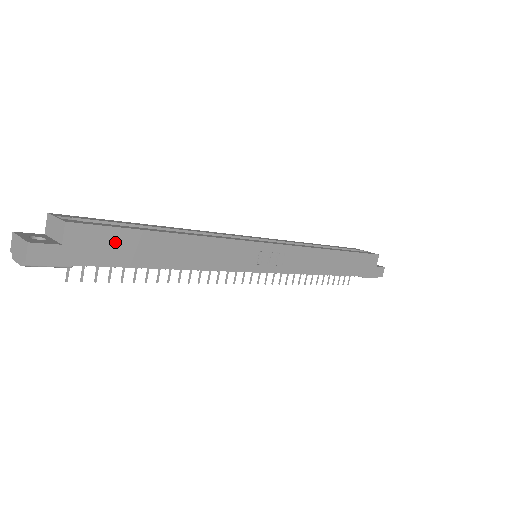
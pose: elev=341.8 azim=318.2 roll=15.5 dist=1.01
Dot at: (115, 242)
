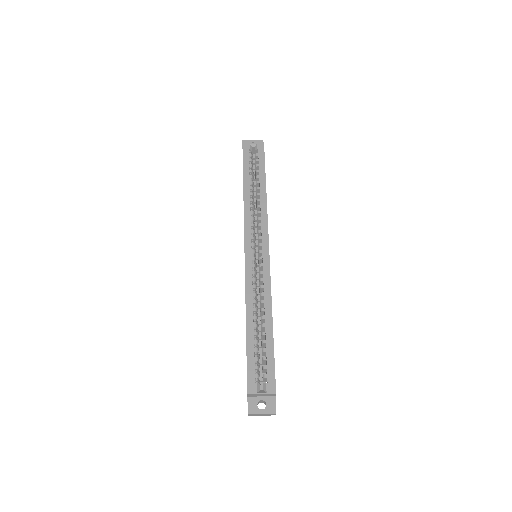
Dot at: occluded
